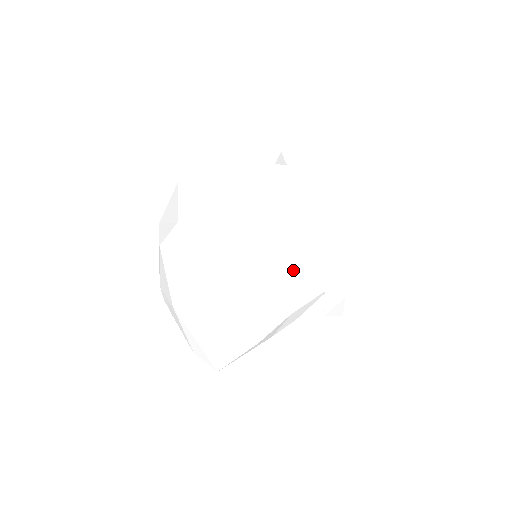
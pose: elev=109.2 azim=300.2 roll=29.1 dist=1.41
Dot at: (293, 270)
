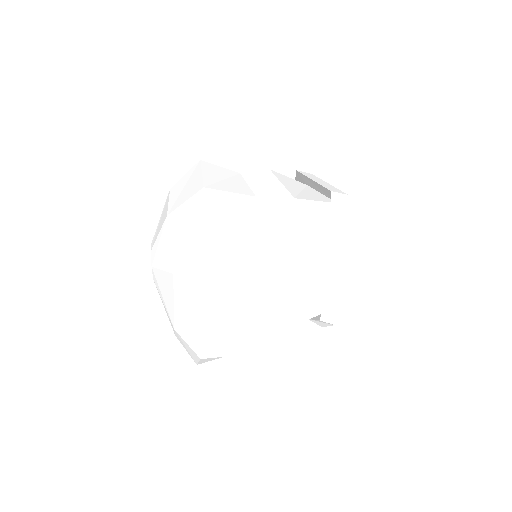
Dot at: (295, 325)
